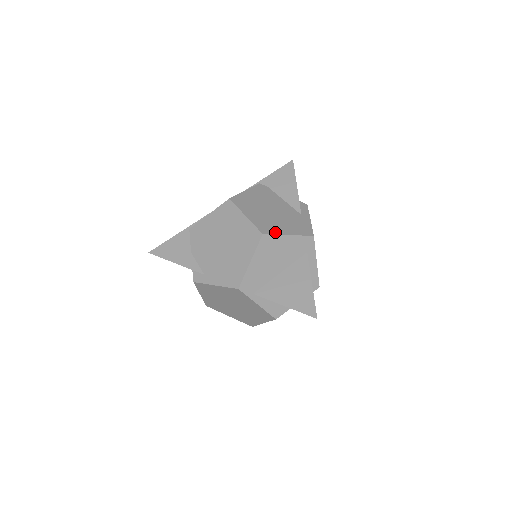
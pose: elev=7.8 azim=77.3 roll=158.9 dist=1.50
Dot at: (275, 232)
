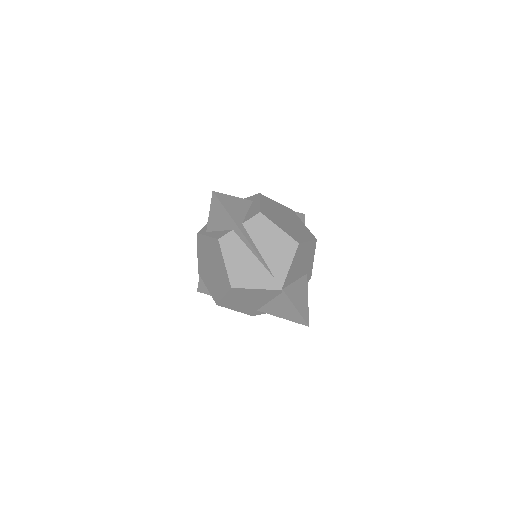
Dot at: occluded
